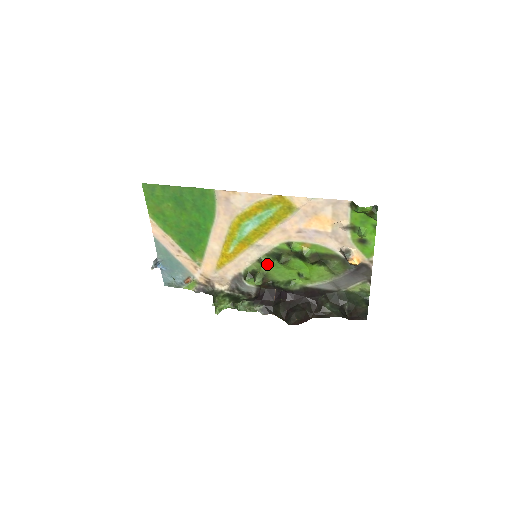
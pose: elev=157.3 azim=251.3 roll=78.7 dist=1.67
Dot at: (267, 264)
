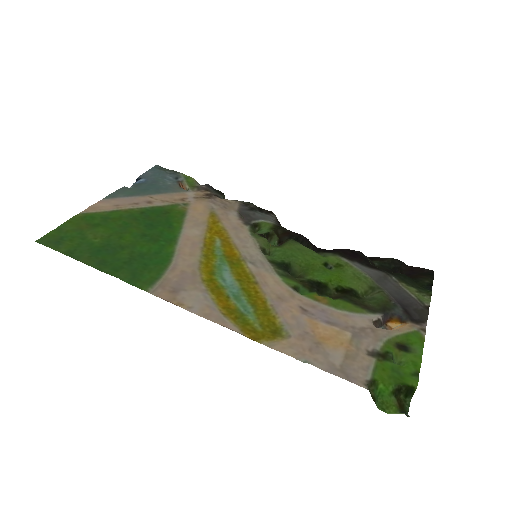
Dot at: (276, 255)
